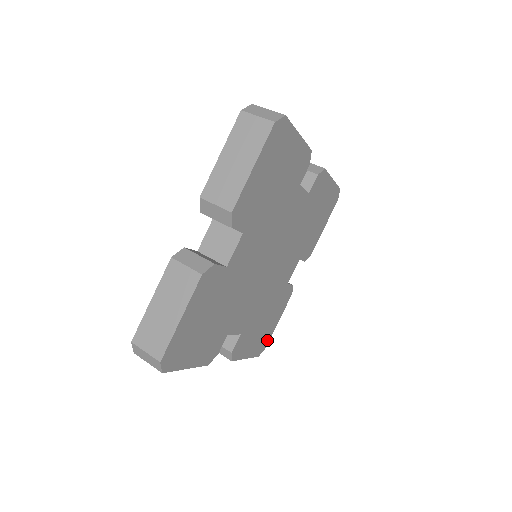
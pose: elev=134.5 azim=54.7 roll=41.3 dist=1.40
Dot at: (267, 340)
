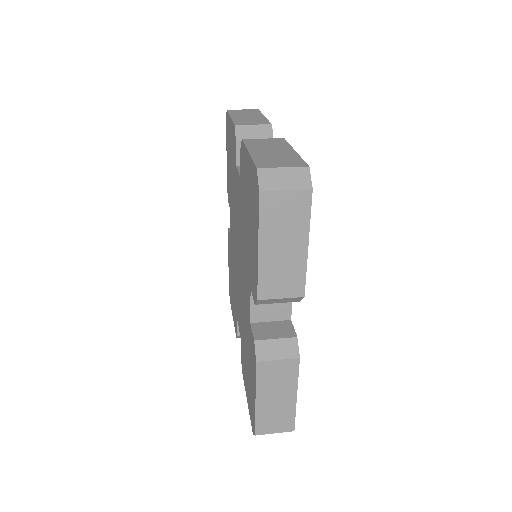
Dot at: occluded
